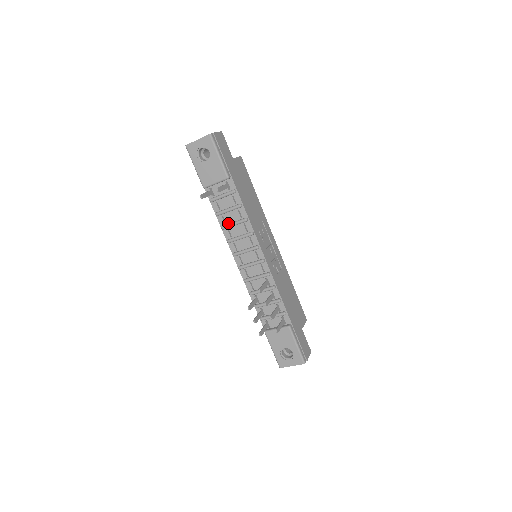
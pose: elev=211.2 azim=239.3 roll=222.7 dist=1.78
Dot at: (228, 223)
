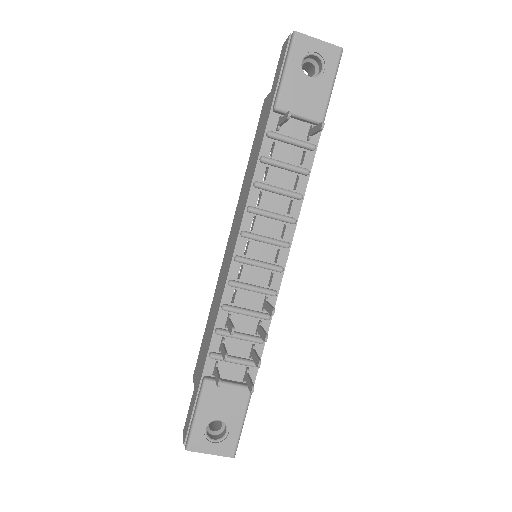
Dot at: (268, 183)
